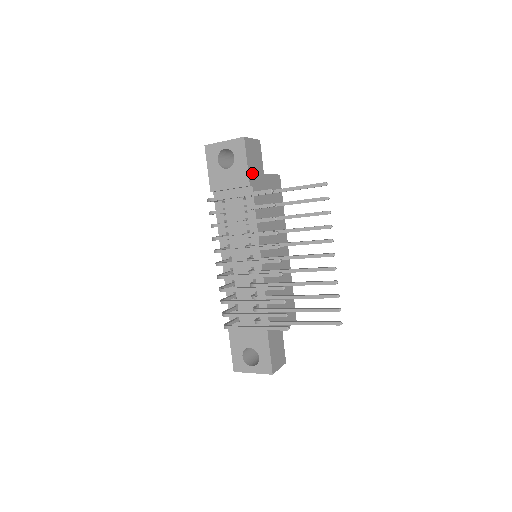
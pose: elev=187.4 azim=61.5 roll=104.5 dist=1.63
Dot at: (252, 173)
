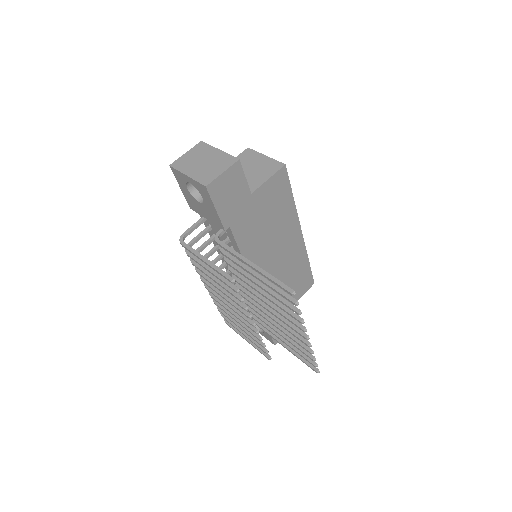
Dot at: (228, 213)
